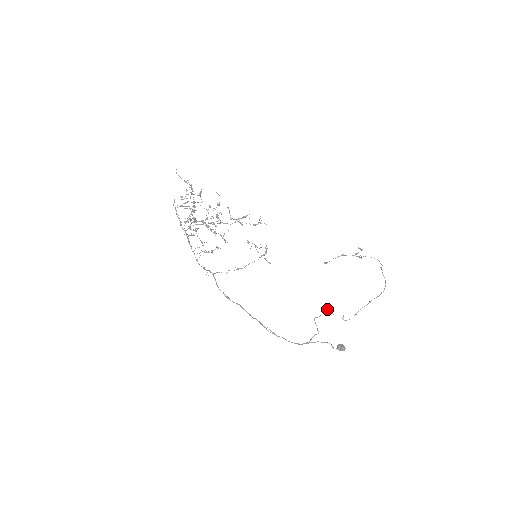
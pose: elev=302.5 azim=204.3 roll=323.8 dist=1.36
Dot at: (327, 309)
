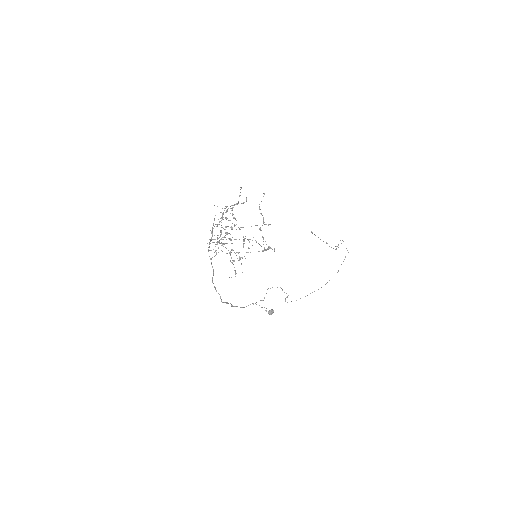
Dot at: (281, 288)
